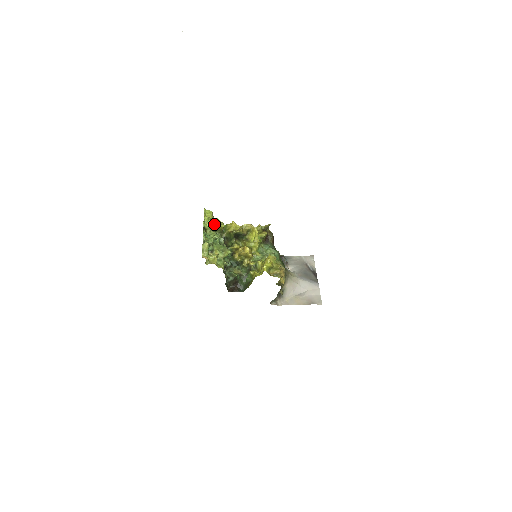
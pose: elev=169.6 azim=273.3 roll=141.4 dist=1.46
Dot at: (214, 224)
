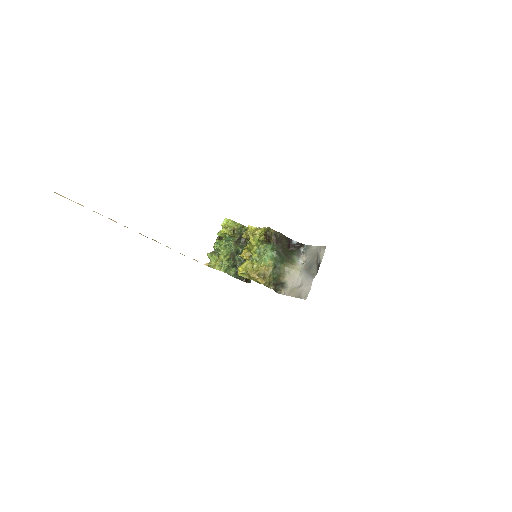
Dot at: (224, 233)
